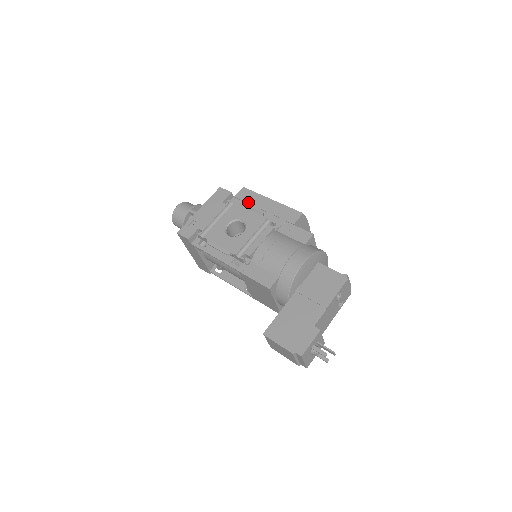
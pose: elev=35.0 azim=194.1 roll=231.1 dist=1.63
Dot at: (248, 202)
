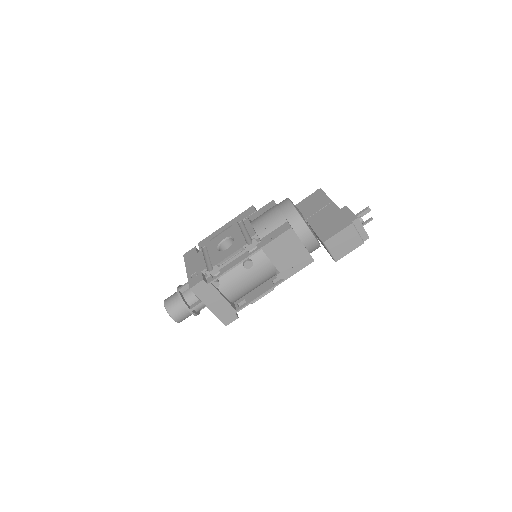
Dot at: occluded
